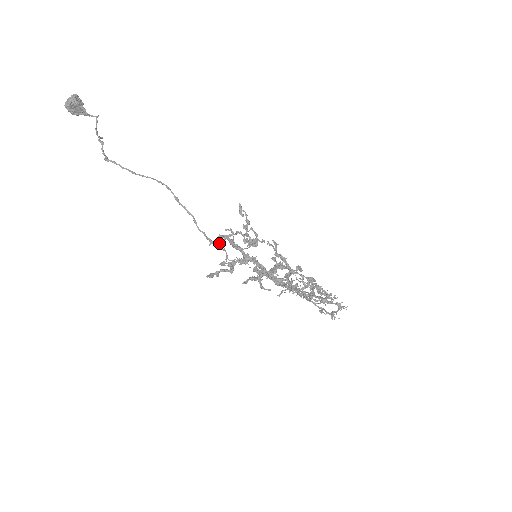
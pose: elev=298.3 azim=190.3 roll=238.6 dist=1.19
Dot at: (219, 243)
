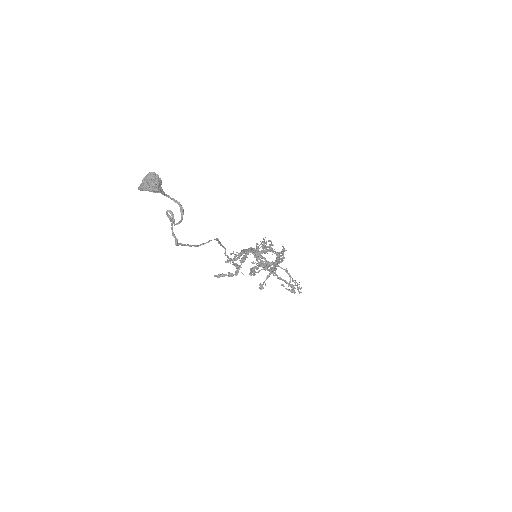
Dot at: occluded
